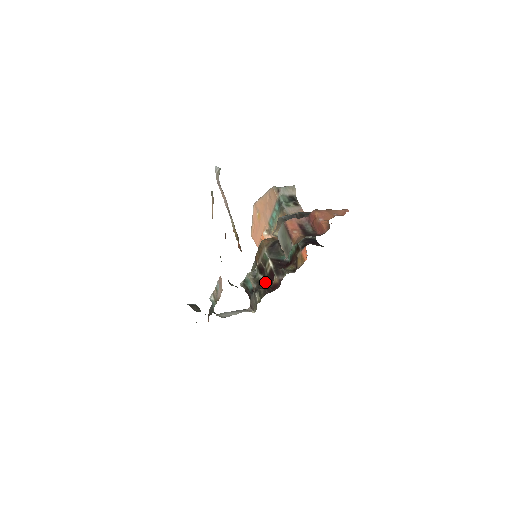
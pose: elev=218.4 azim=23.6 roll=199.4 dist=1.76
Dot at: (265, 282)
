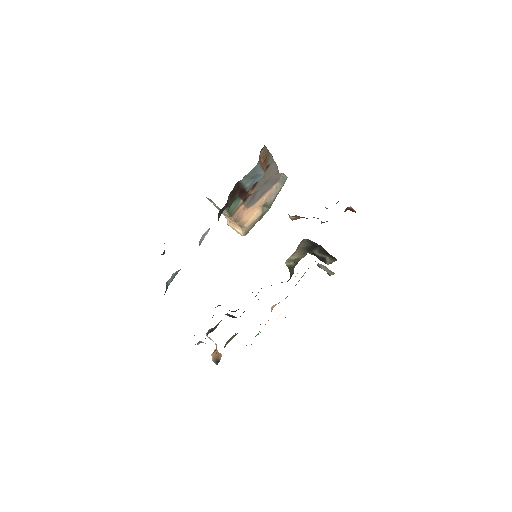
Dot at: (238, 309)
